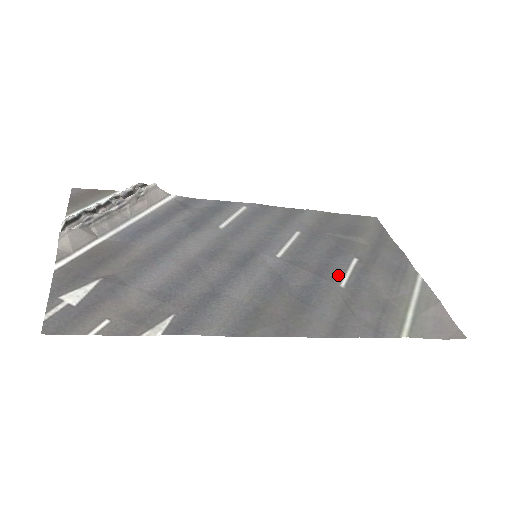
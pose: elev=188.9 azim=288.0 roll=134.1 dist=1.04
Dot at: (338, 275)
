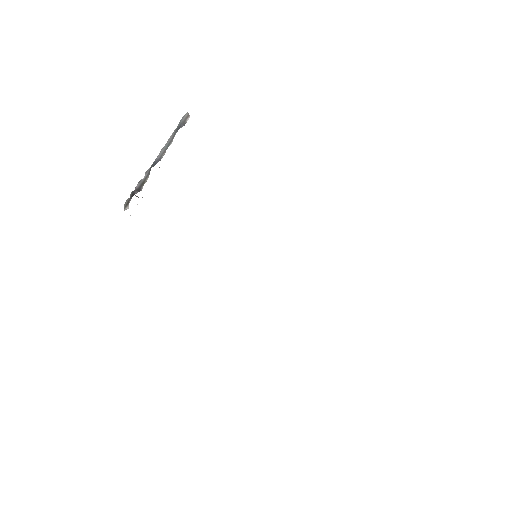
Dot at: occluded
